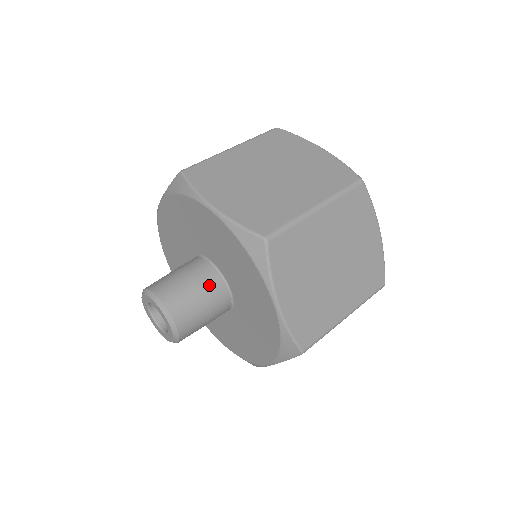
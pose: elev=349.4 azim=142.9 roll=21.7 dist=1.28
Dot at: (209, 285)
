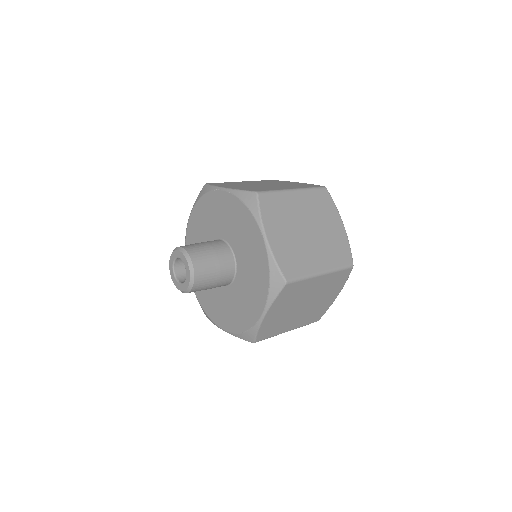
Dot at: (225, 271)
